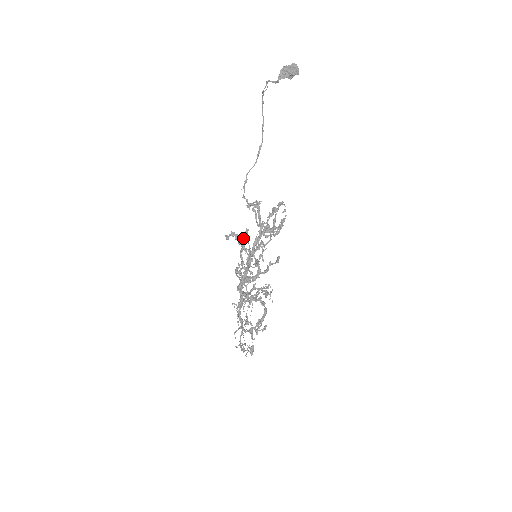
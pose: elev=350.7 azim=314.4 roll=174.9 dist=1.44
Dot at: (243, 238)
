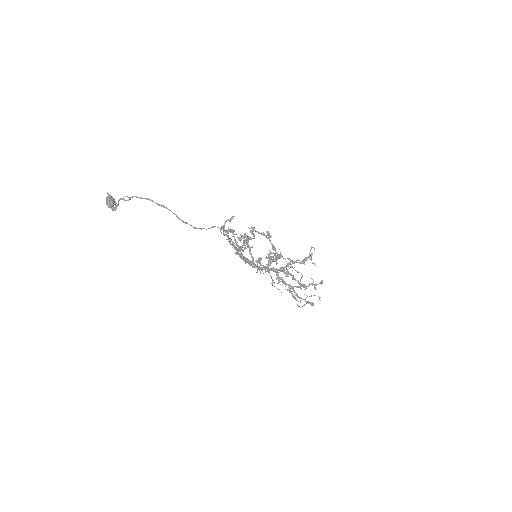
Dot at: occluded
